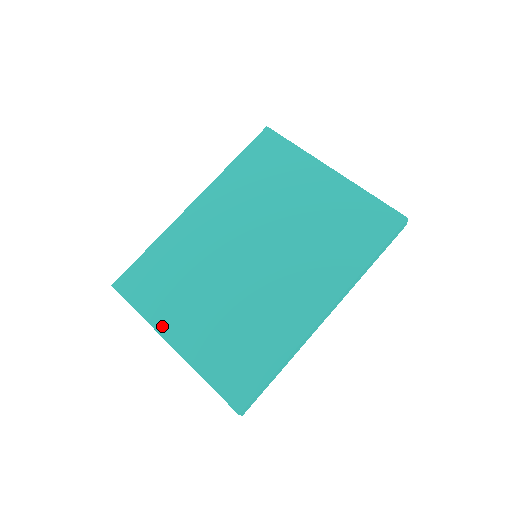
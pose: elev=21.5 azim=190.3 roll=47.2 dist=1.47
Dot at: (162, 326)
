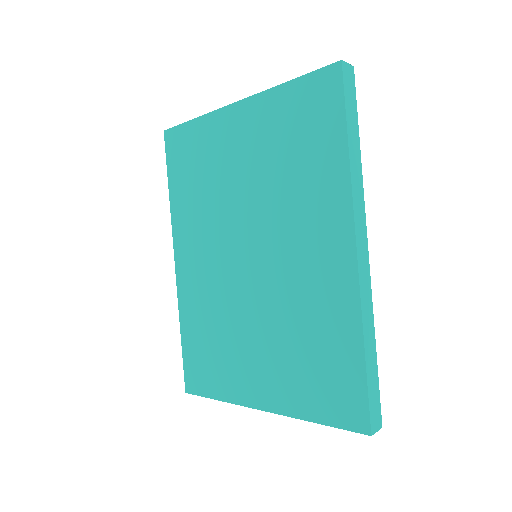
Dot at: (243, 397)
